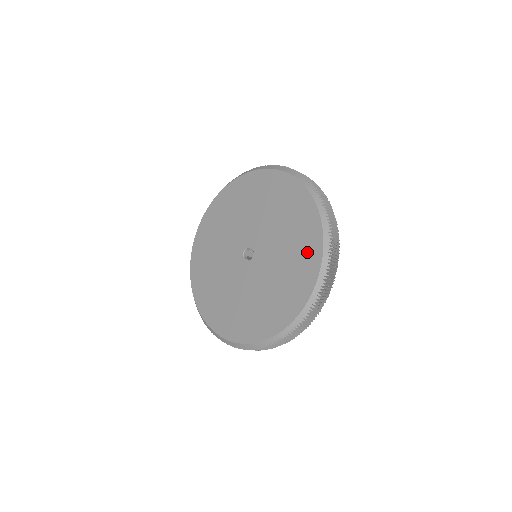
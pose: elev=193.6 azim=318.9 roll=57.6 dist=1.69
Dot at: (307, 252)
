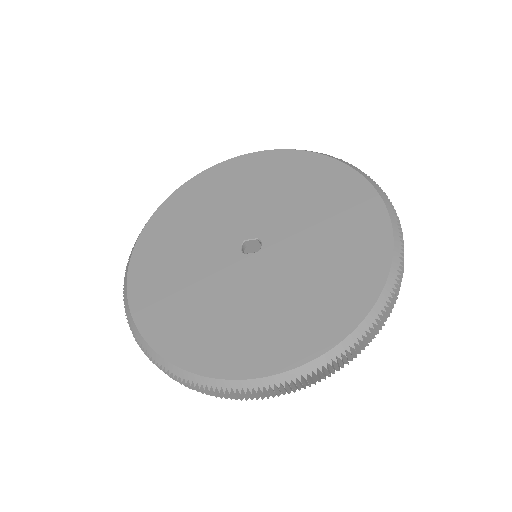
Dot at: (349, 195)
